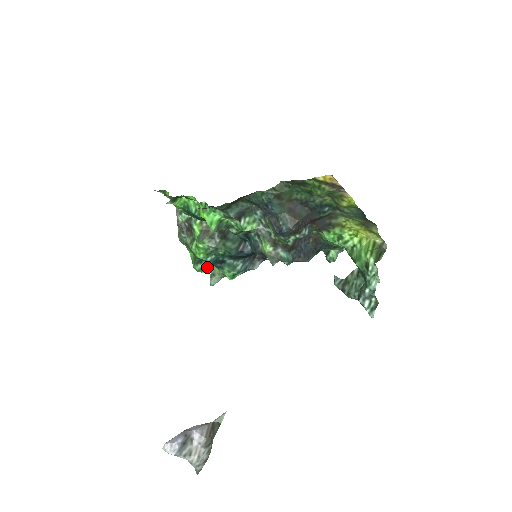
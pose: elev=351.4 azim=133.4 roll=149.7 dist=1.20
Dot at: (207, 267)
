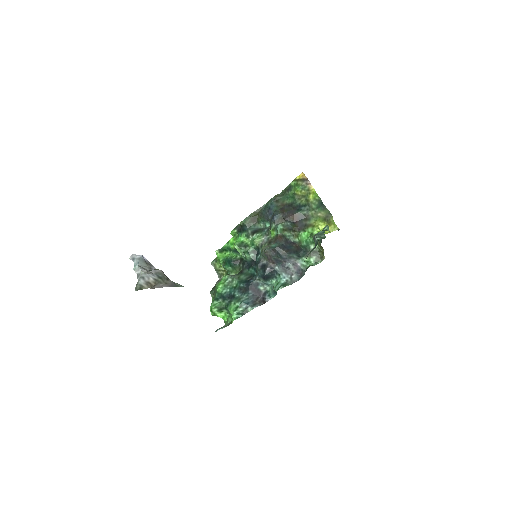
Dot at: (220, 306)
